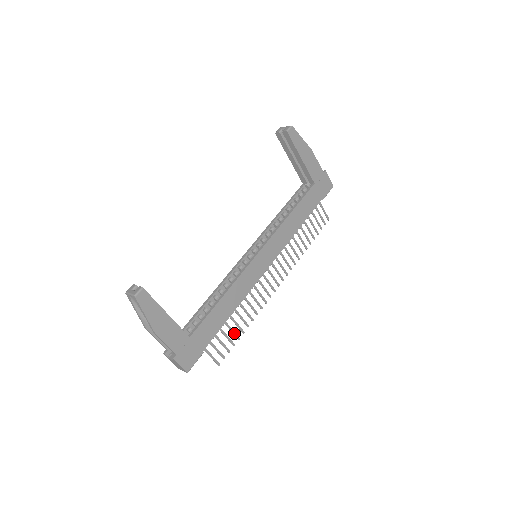
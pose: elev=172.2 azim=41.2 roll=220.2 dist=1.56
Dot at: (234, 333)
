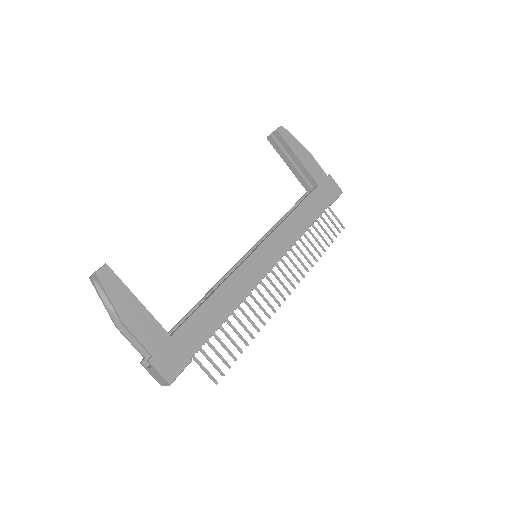
Dot at: (234, 343)
